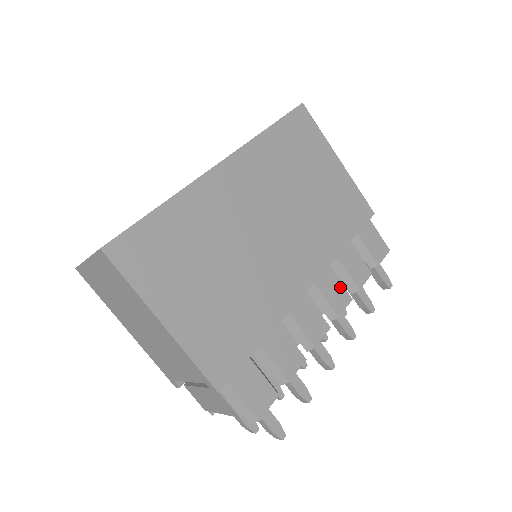
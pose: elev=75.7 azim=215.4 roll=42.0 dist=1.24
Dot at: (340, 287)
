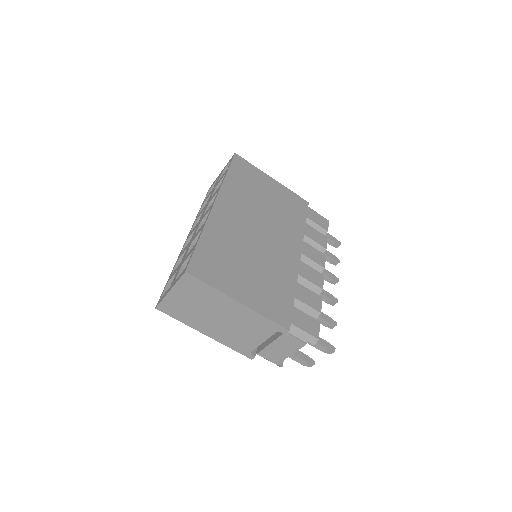
Dot at: (315, 251)
